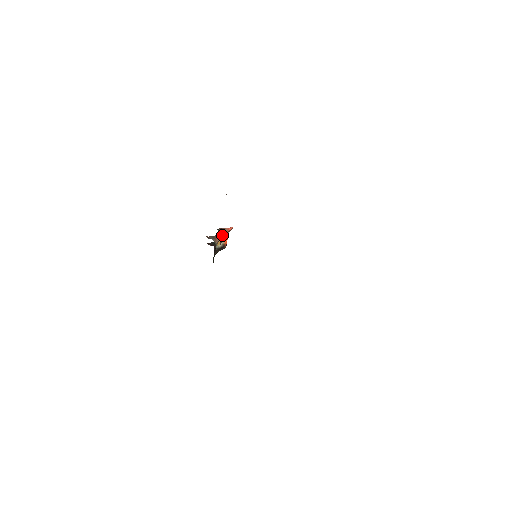
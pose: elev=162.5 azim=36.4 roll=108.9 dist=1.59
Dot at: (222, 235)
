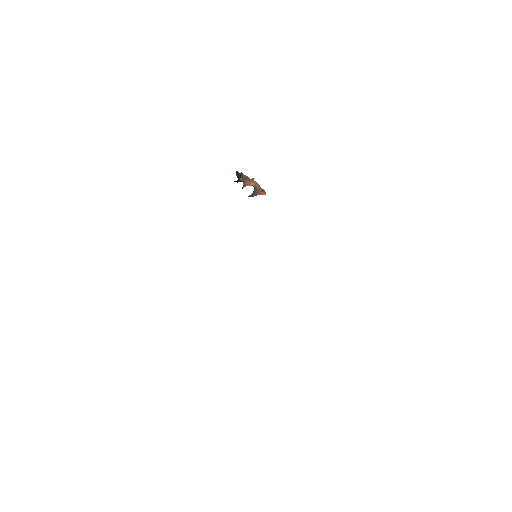
Dot at: (253, 194)
